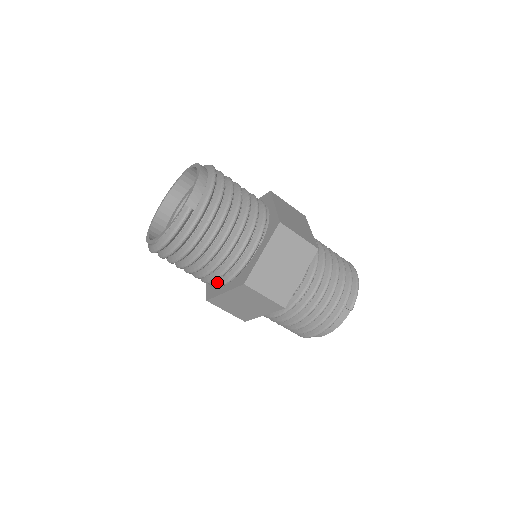
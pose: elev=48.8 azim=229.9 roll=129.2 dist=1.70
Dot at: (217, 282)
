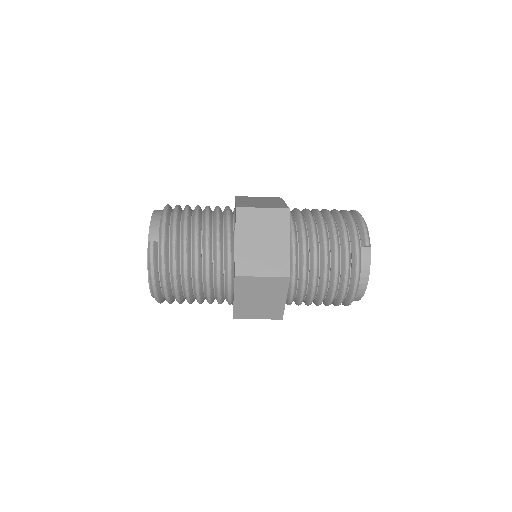
Dot at: (226, 295)
